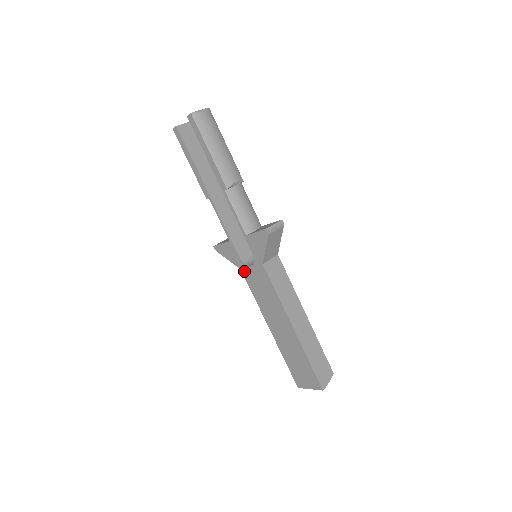
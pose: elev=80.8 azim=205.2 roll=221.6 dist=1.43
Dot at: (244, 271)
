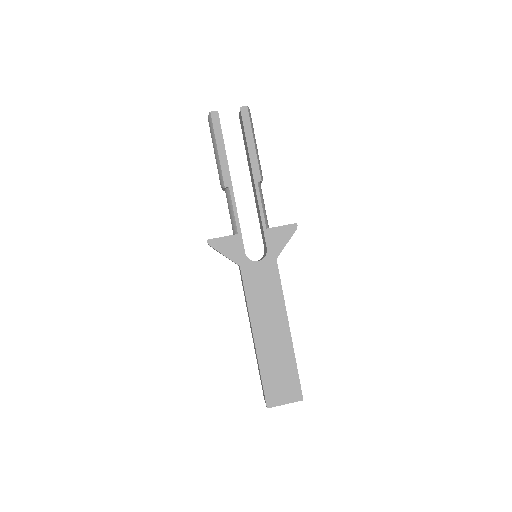
Dot at: (245, 268)
